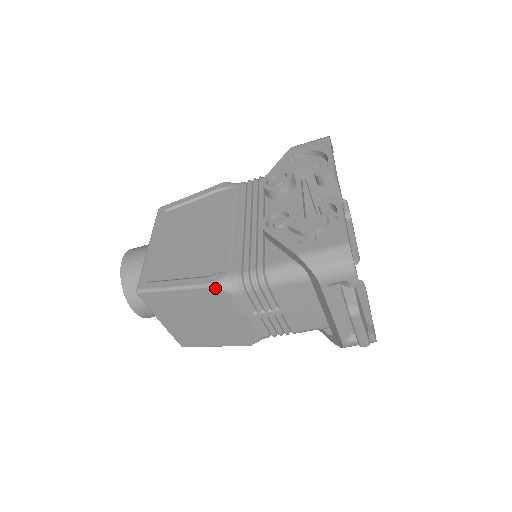
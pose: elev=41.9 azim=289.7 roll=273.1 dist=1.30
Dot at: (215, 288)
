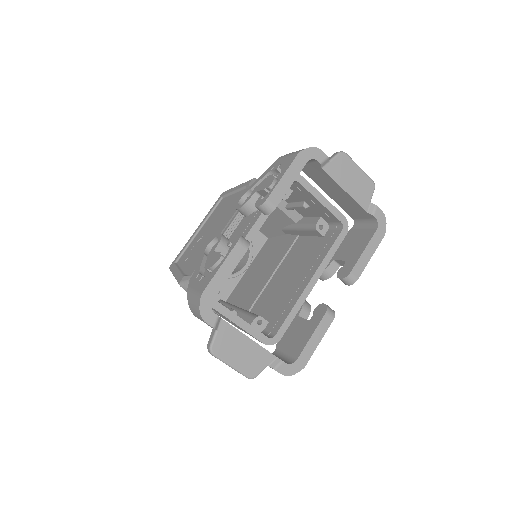
Dot at: occluded
